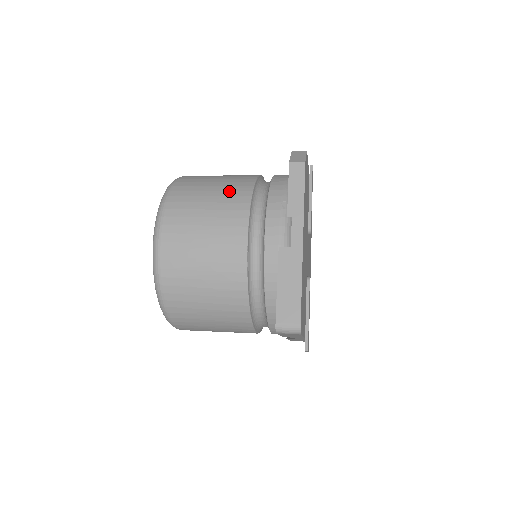
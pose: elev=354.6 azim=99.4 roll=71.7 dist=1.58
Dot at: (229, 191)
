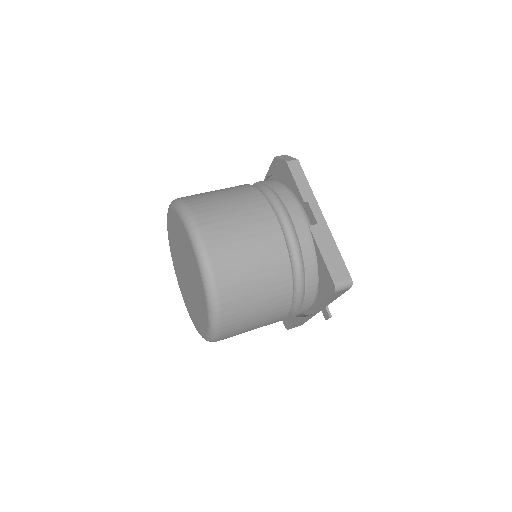
Dot at: (241, 196)
